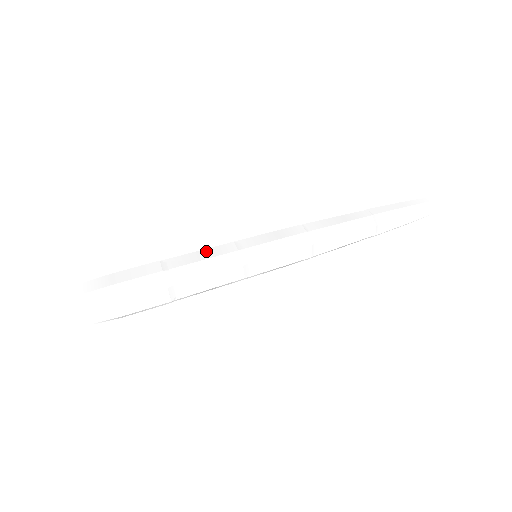
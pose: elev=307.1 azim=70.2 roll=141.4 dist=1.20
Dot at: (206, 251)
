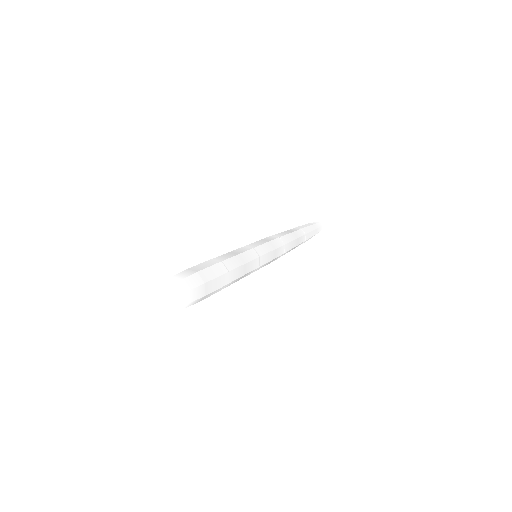
Dot at: occluded
